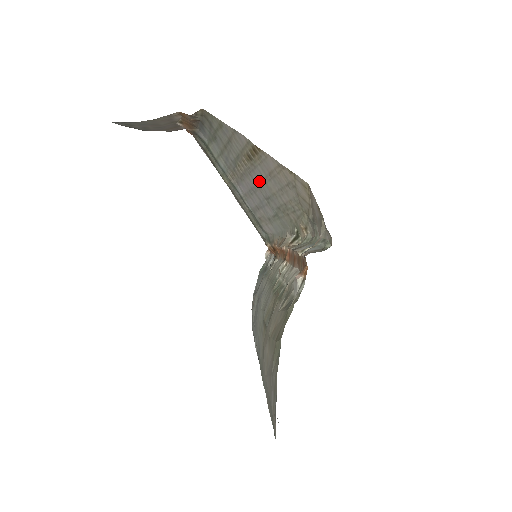
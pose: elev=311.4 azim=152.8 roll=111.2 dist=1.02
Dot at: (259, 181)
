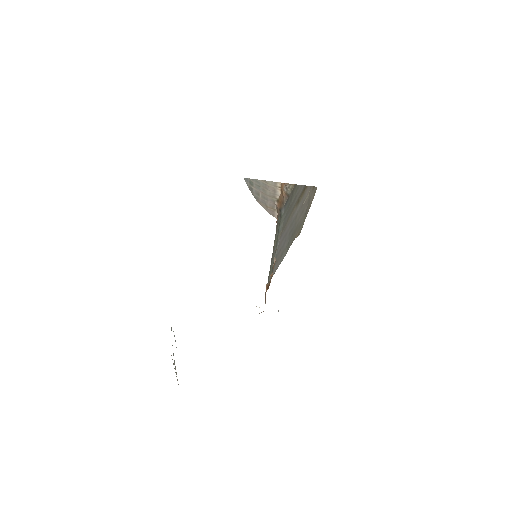
Dot at: (294, 219)
